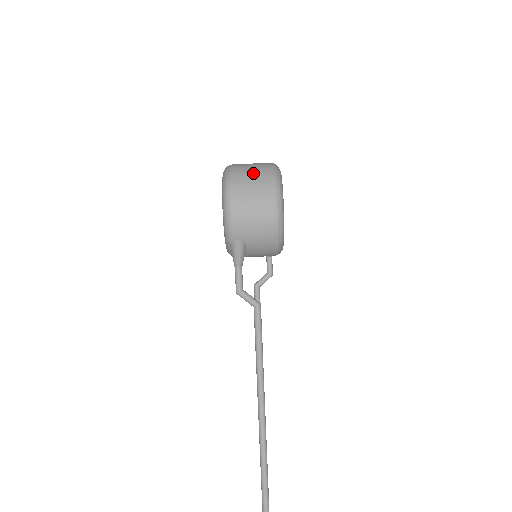
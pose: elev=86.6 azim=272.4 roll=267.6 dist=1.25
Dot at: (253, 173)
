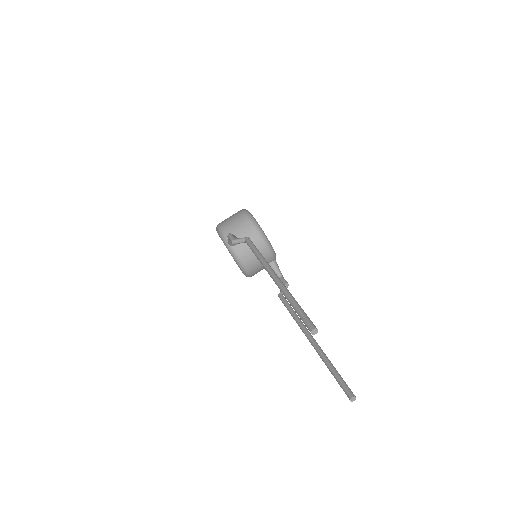
Dot at: occluded
